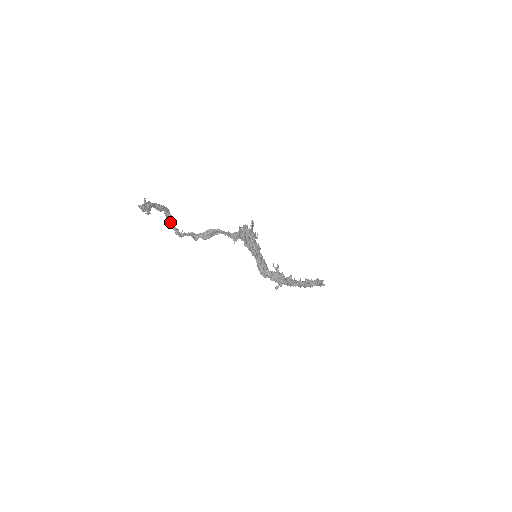
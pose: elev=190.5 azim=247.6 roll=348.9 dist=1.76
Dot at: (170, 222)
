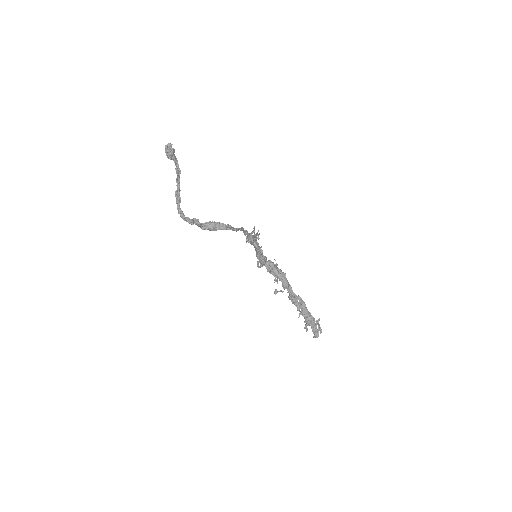
Dot at: (177, 204)
